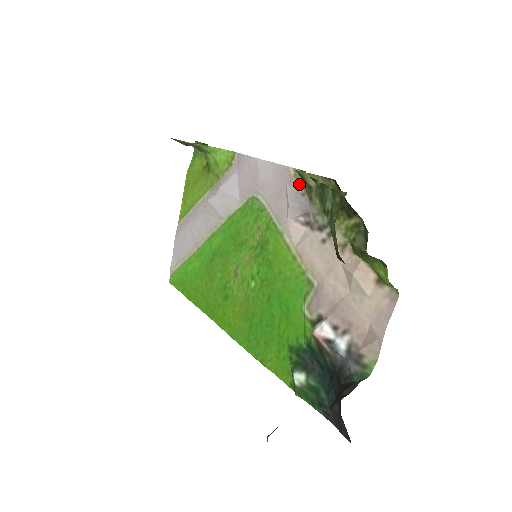
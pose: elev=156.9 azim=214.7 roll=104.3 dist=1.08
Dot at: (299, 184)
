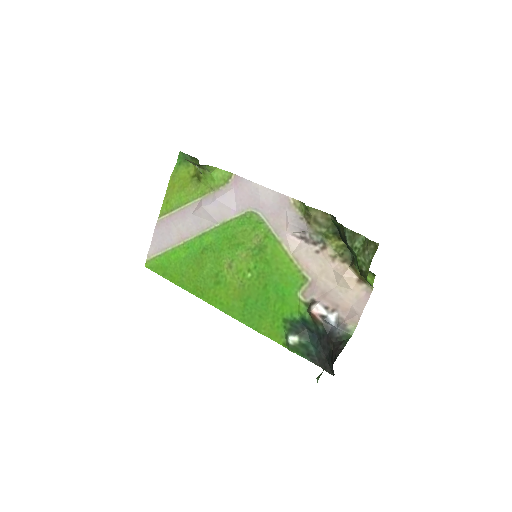
Dot at: (298, 211)
